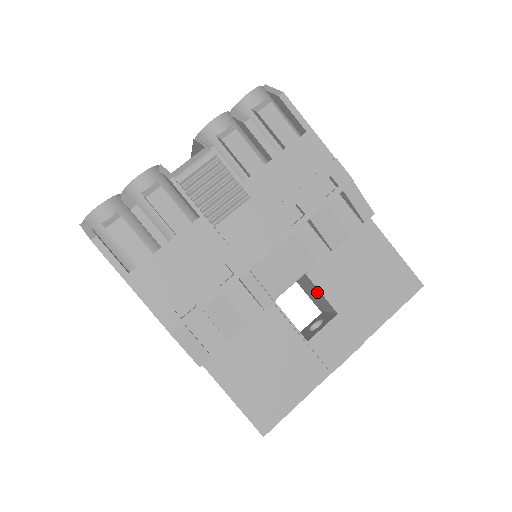
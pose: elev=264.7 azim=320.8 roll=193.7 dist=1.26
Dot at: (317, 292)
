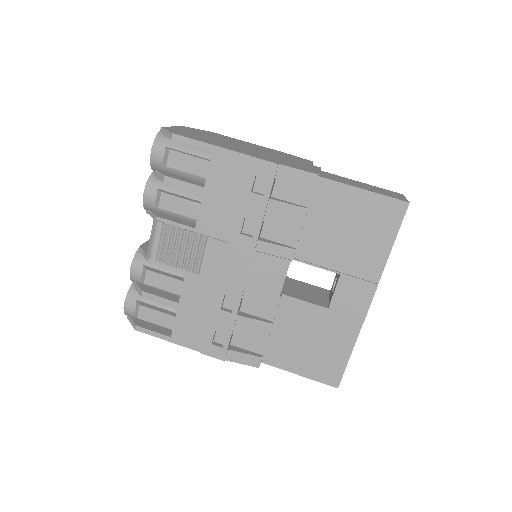
Dot at: occluded
